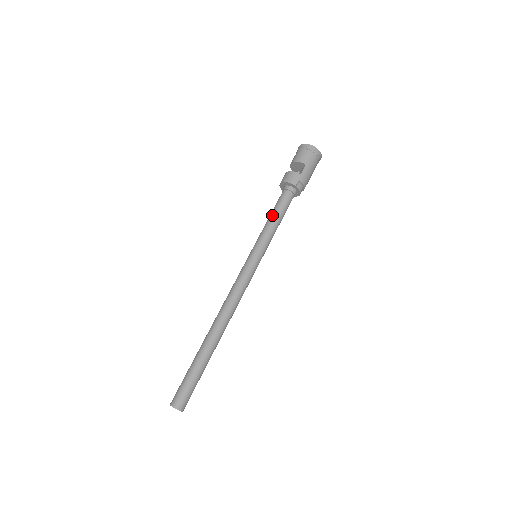
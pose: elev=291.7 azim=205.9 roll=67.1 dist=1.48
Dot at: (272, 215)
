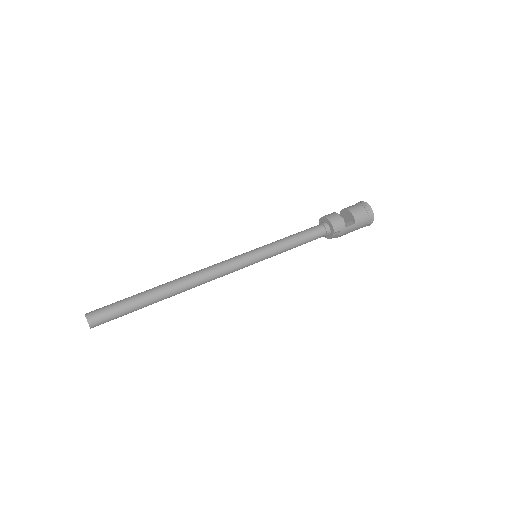
Dot at: (297, 237)
